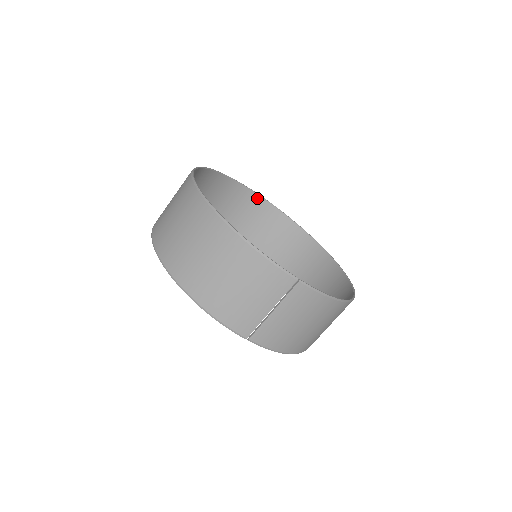
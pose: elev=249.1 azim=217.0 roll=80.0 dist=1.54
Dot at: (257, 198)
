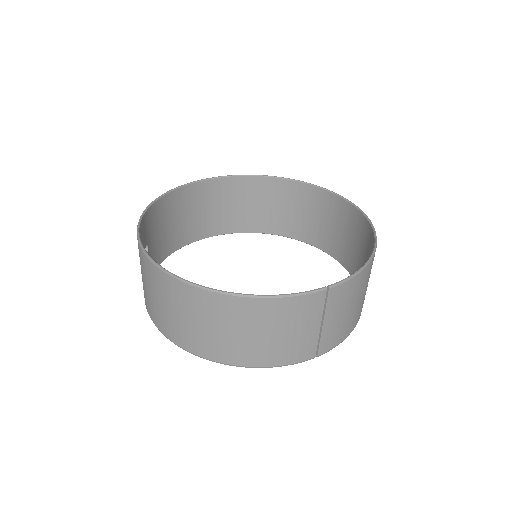
Dot at: (206, 183)
